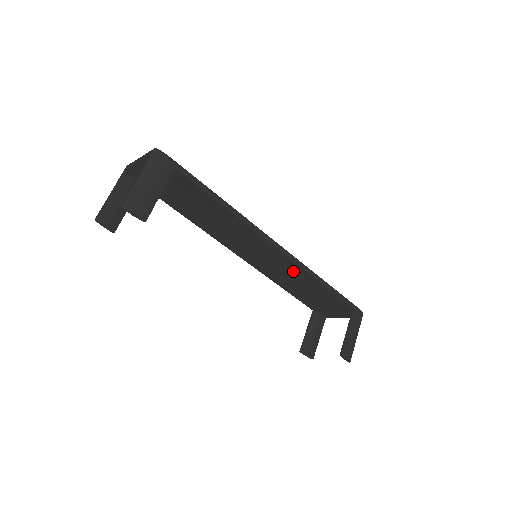
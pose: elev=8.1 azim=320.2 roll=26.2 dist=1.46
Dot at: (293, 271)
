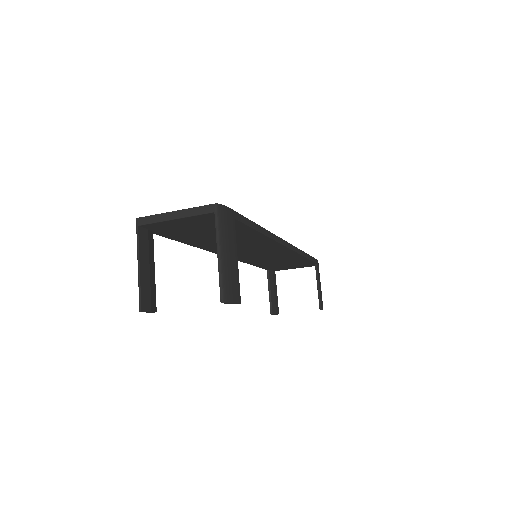
Dot at: (283, 255)
